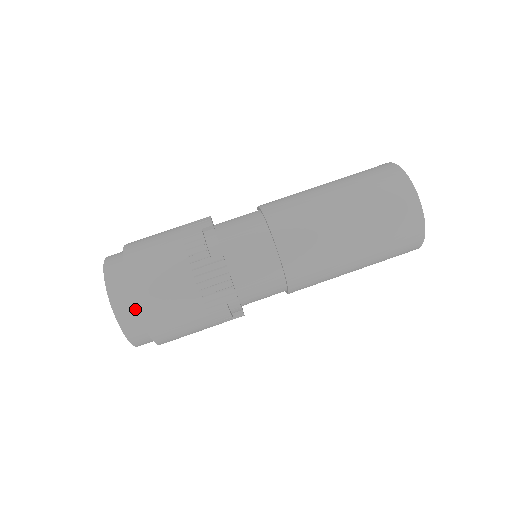
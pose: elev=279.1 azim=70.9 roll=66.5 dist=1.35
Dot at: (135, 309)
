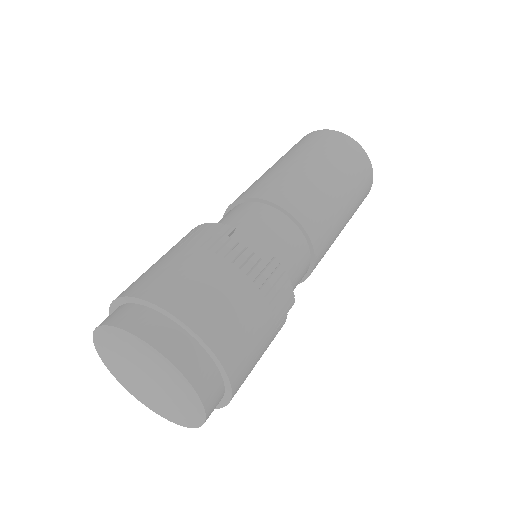
Dot at: (131, 306)
